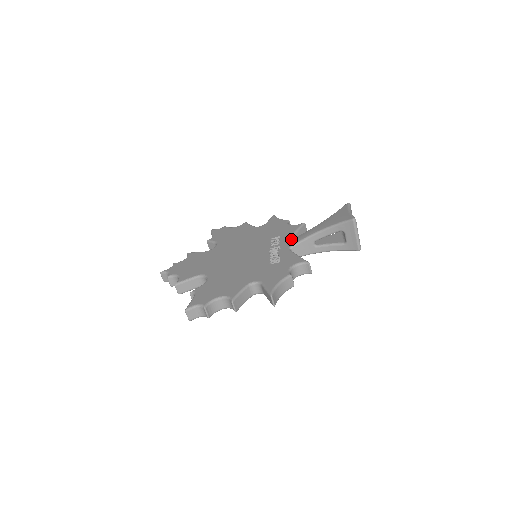
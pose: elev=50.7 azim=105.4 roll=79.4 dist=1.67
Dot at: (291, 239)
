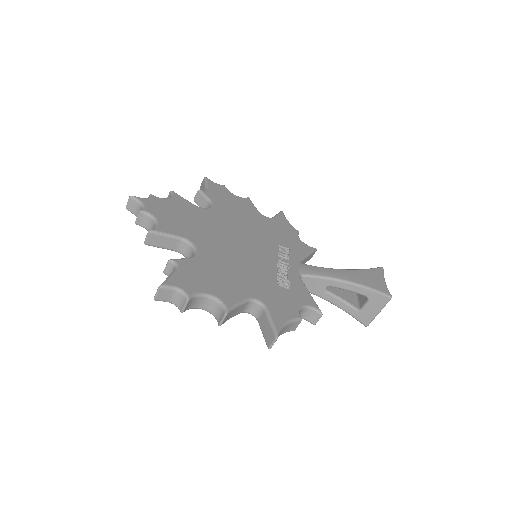
Dot at: (304, 264)
